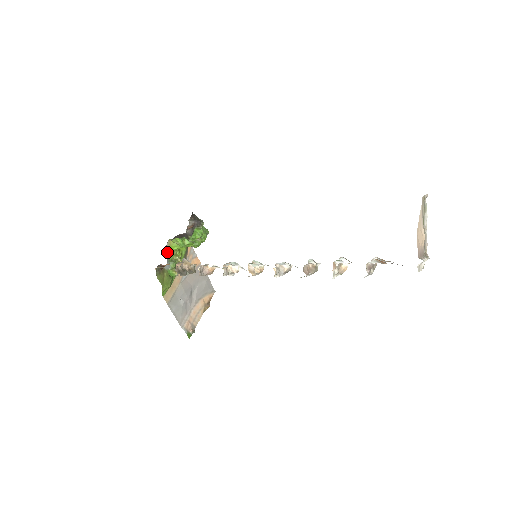
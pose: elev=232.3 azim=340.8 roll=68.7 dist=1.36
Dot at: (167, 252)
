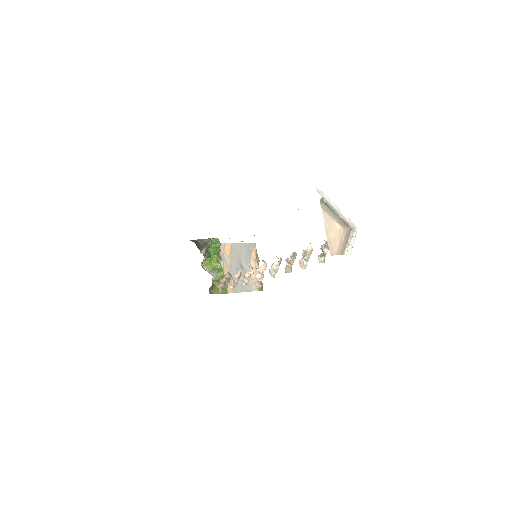
Dot at: (206, 269)
